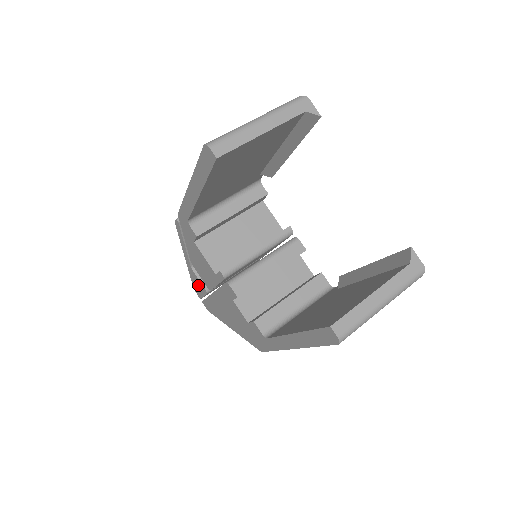
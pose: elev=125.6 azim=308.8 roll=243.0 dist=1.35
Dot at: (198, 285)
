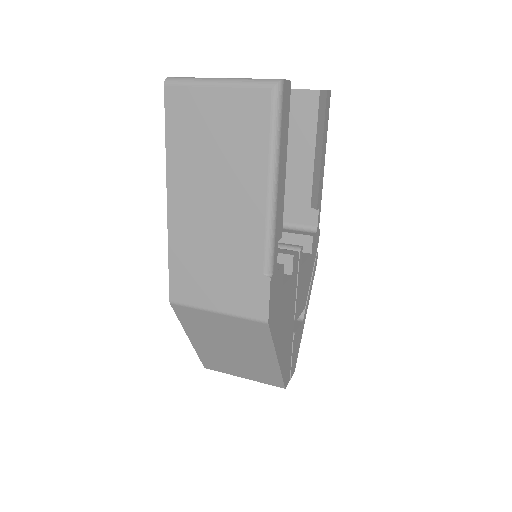
Dot at: occluded
